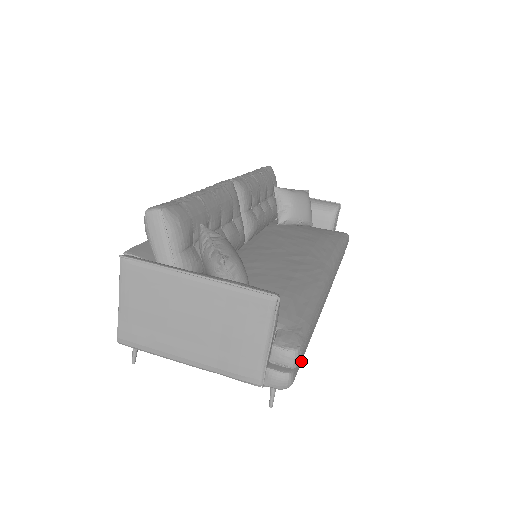
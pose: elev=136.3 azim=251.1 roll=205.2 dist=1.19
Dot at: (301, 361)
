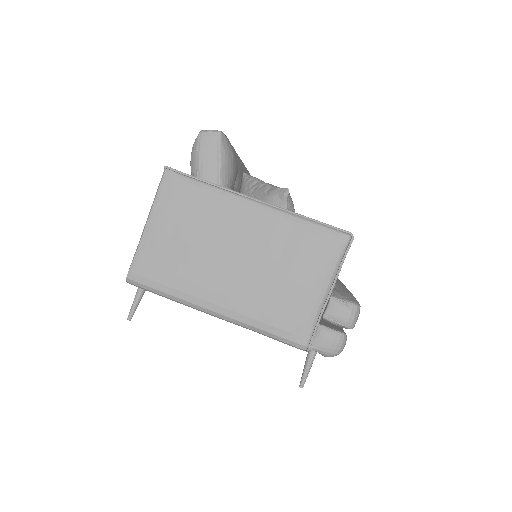
Dot at: occluded
